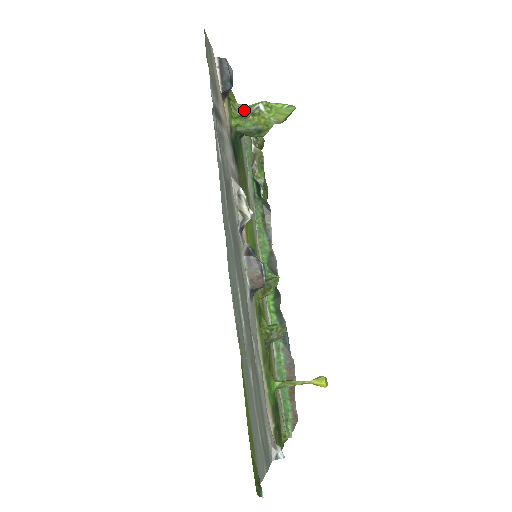
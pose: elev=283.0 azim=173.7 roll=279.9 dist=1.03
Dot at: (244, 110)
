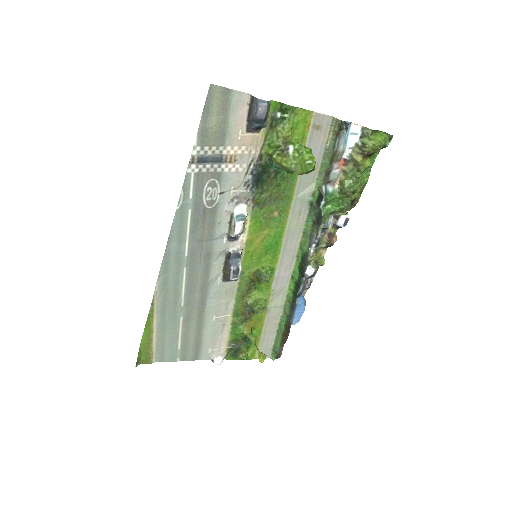
Dot at: (285, 141)
